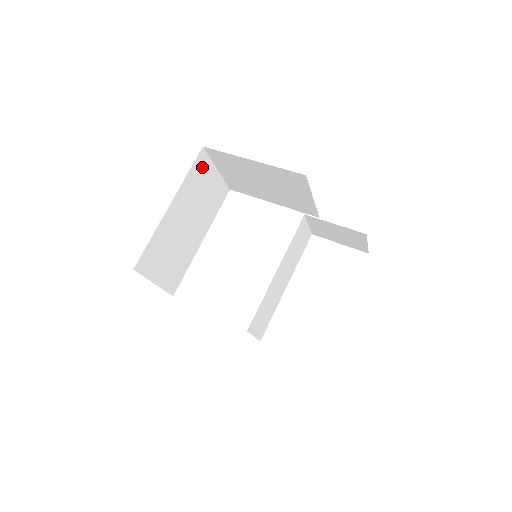
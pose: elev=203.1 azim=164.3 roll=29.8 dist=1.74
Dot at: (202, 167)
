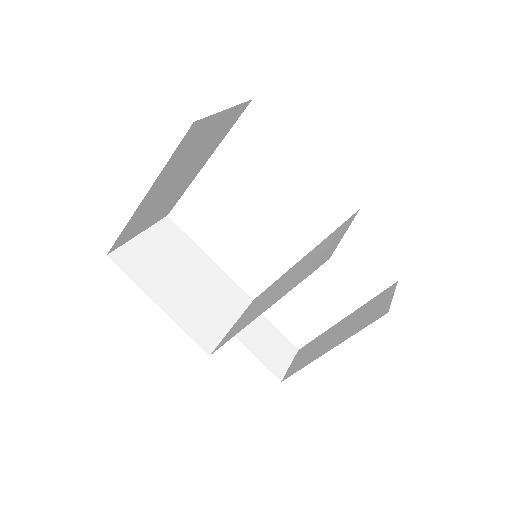
Dot at: (195, 133)
